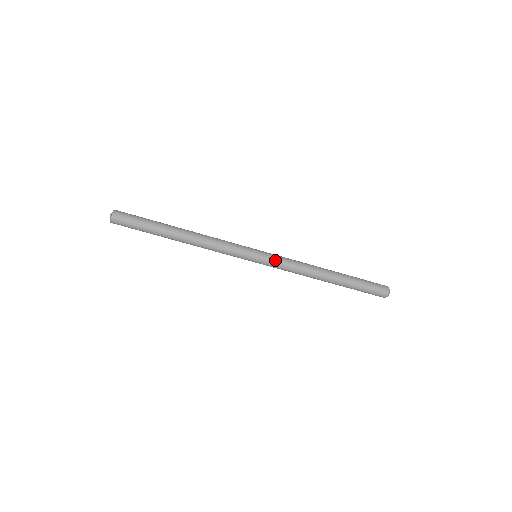
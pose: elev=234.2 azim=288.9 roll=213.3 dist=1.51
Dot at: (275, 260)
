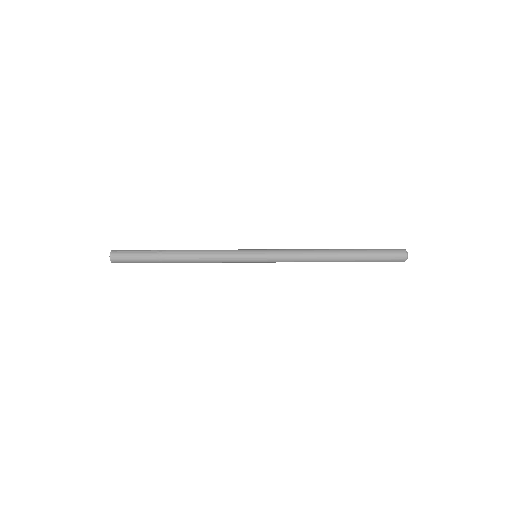
Dot at: (275, 258)
